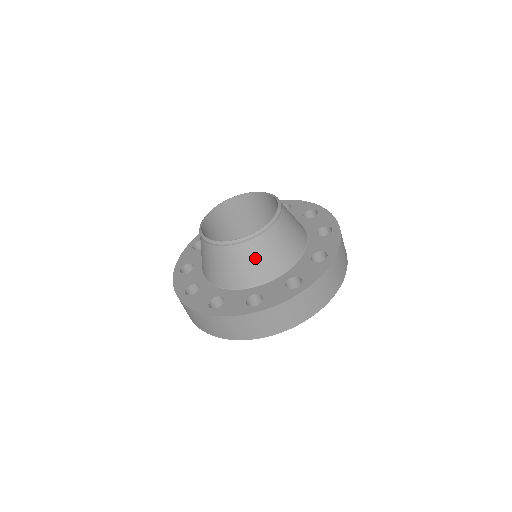
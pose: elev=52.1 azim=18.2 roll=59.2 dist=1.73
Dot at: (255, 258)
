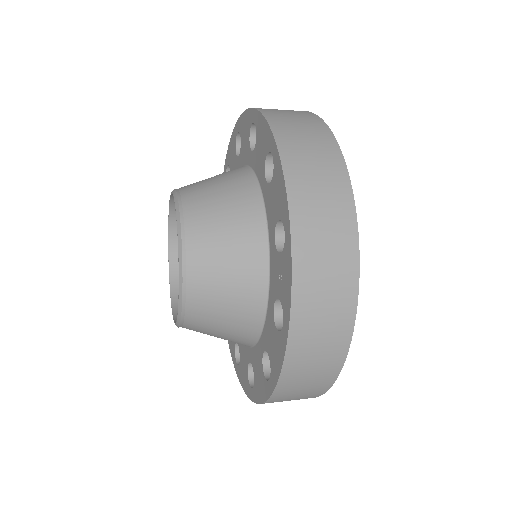
Dot at: (217, 316)
